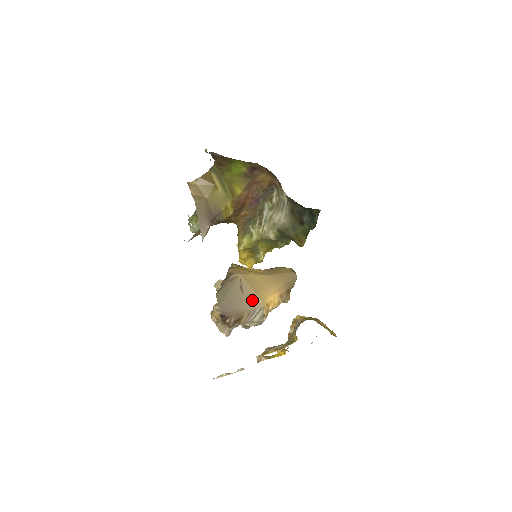
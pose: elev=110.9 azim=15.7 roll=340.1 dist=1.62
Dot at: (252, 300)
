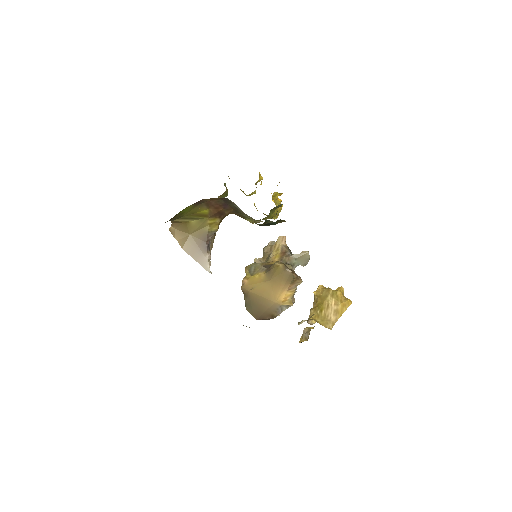
Dot at: (270, 305)
